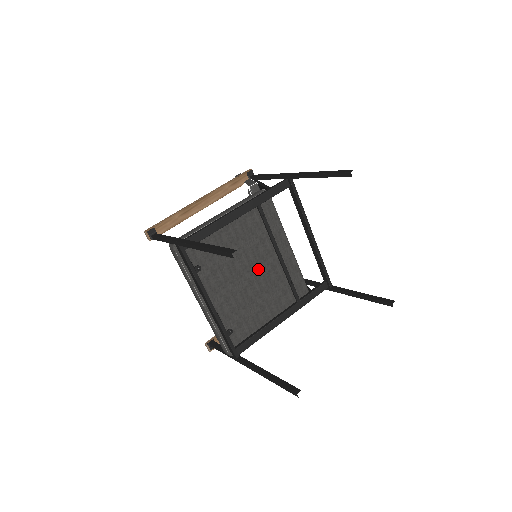
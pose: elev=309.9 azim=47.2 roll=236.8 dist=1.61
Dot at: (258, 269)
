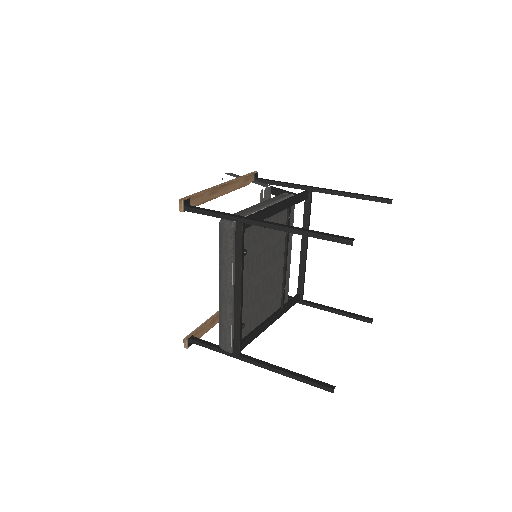
Dot at: (271, 268)
